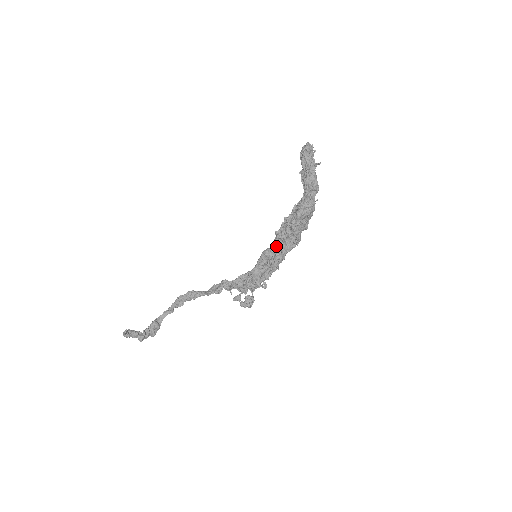
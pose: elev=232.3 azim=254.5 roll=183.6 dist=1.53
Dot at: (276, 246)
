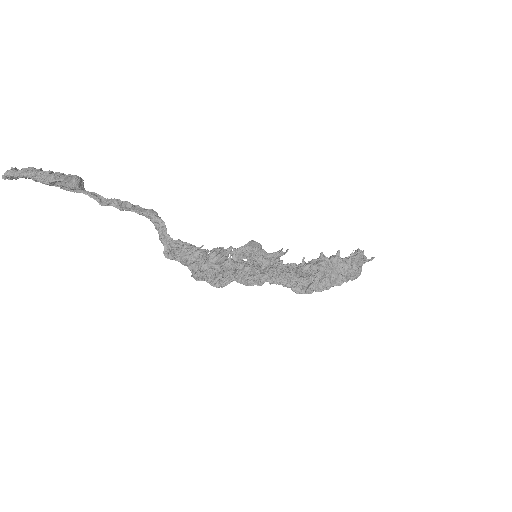
Dot at: occluded
